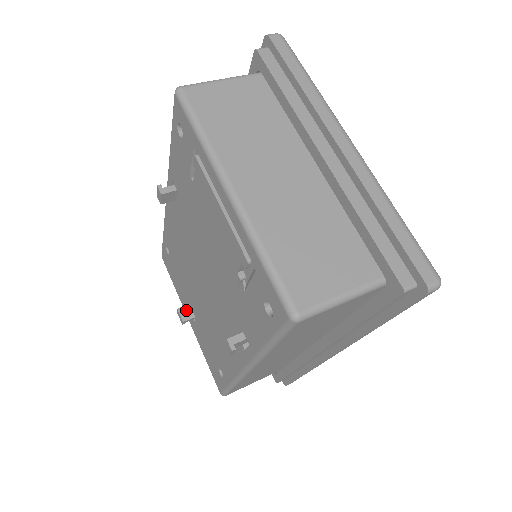
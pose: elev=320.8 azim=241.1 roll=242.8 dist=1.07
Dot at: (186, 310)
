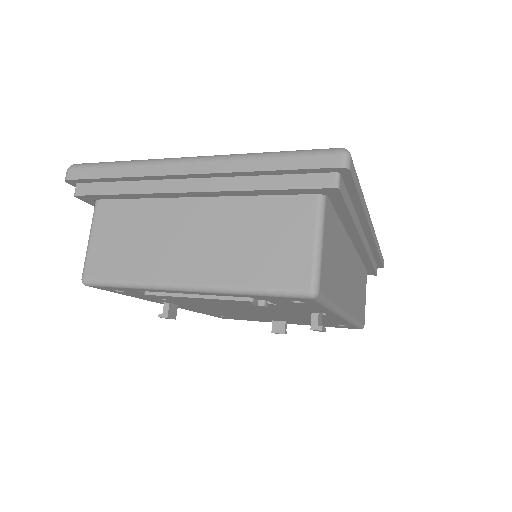
Dot at: (276, 326)
